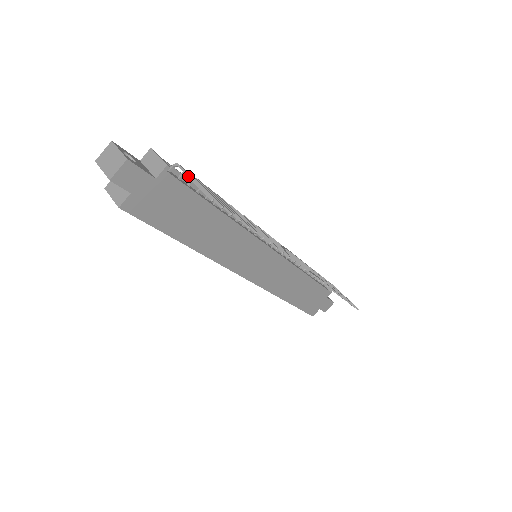
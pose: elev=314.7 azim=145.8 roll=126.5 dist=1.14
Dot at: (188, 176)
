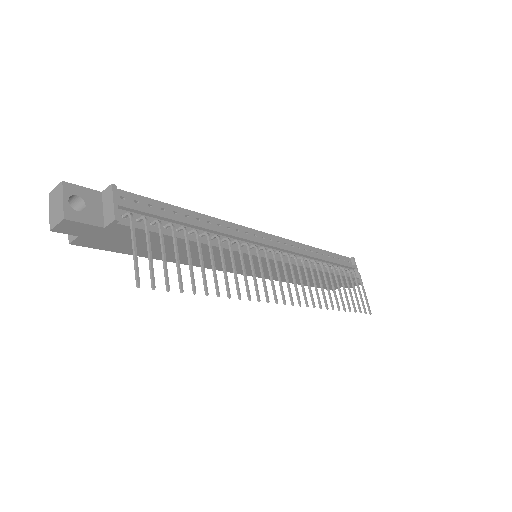
Dot at: (132, 240)
